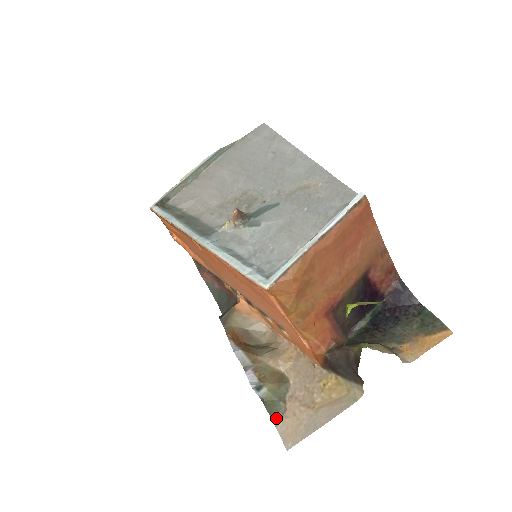
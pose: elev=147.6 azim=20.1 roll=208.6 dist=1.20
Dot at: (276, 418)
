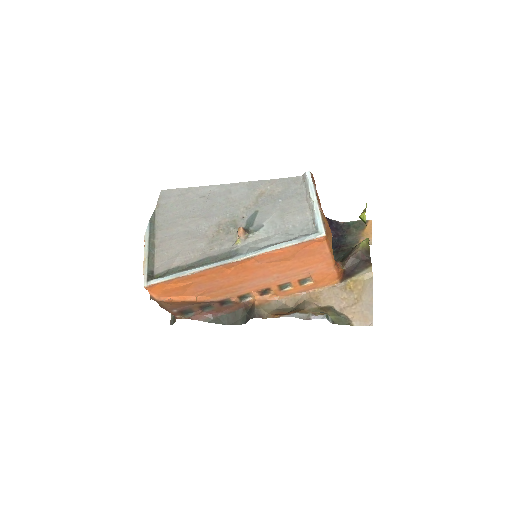
Dot at: (349, 323)
